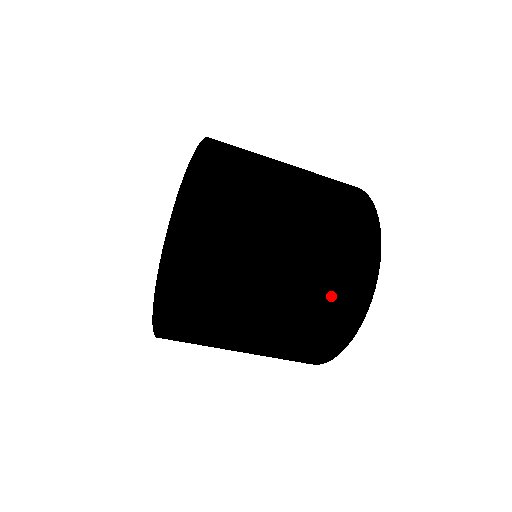
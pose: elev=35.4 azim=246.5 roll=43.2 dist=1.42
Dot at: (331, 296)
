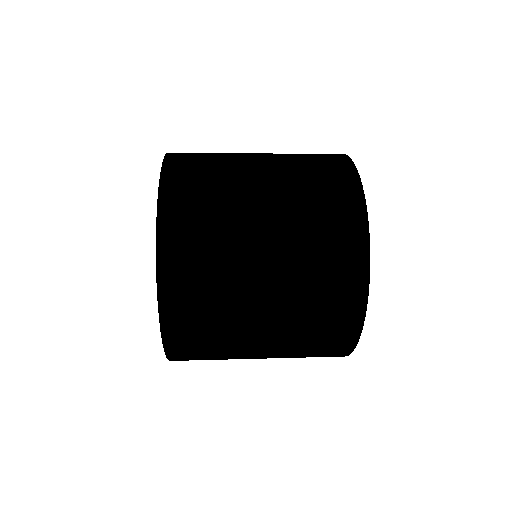
Dot at: occluded
